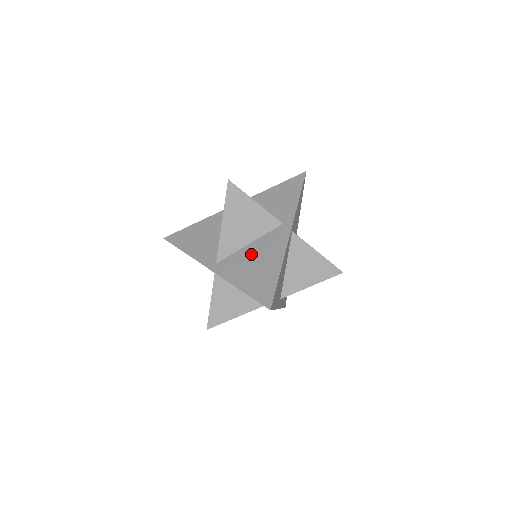
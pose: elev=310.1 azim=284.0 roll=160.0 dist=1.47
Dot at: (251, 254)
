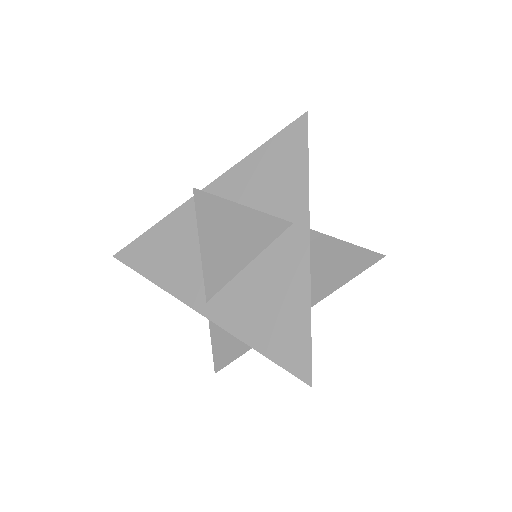
Dot at: occluded
